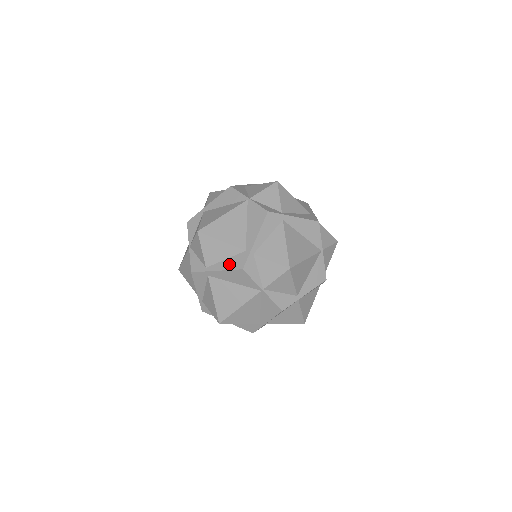
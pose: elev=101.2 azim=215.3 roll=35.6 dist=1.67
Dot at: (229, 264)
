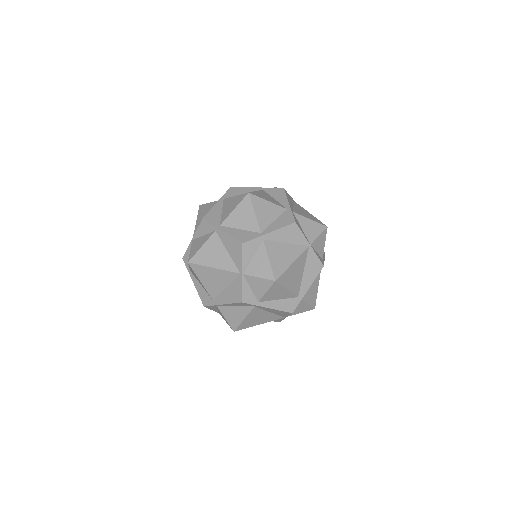
Dot at: (201, 292)
